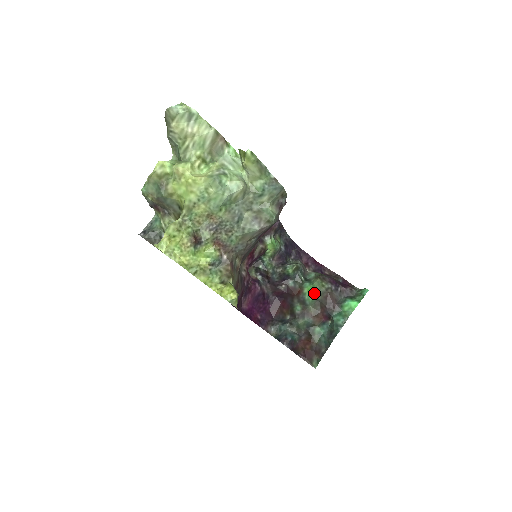
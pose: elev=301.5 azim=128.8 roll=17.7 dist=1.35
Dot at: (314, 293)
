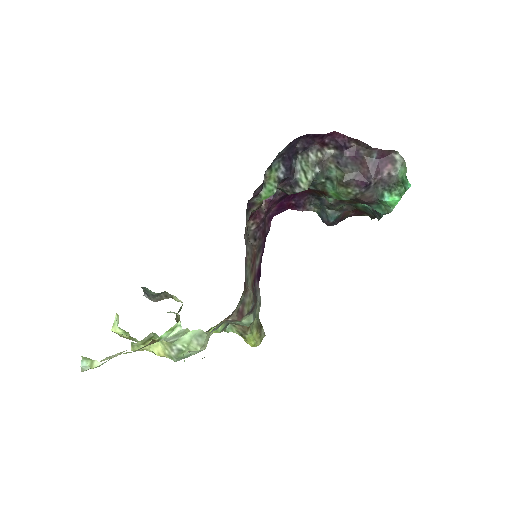
Dot at: (341, 199)
